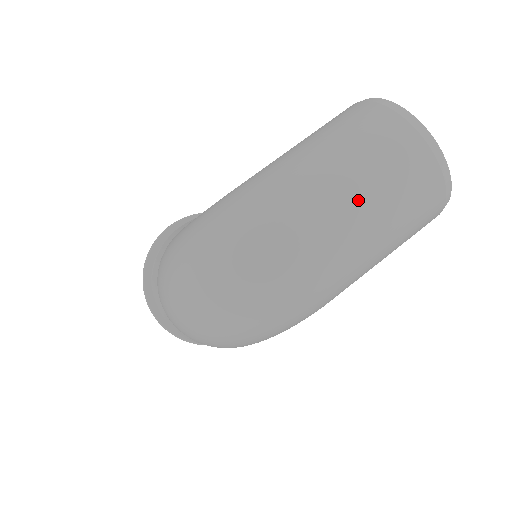
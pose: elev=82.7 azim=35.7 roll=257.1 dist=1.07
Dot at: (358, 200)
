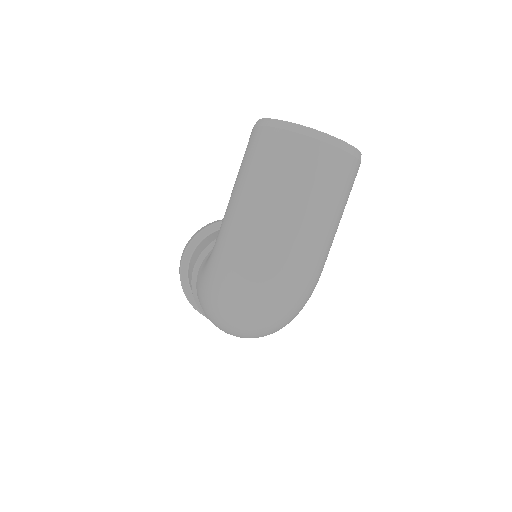
Dot at: (301, 212)
